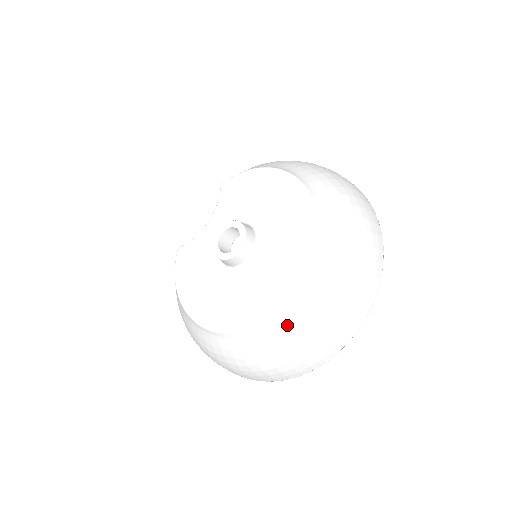
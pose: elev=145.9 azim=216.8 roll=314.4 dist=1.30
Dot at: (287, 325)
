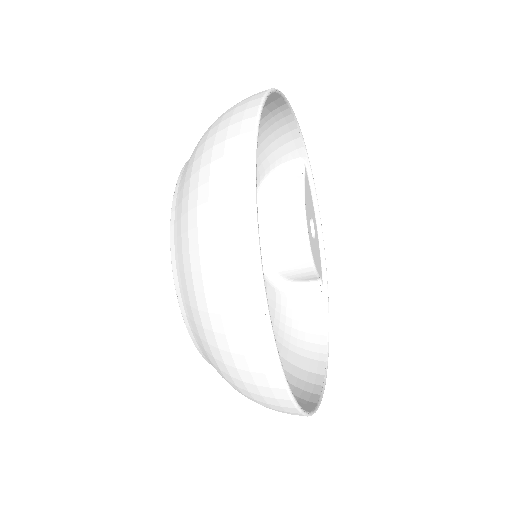
Dot at: (200, 343)
